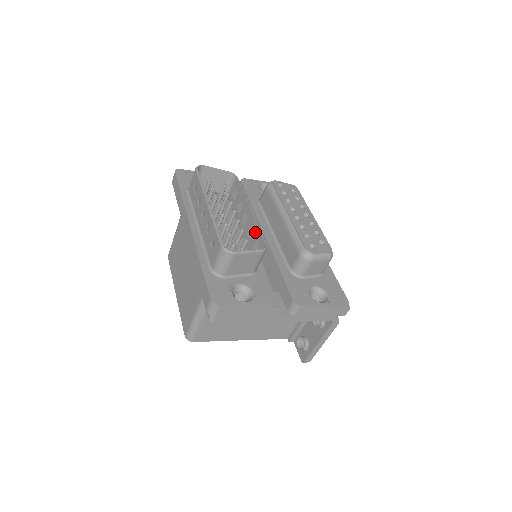
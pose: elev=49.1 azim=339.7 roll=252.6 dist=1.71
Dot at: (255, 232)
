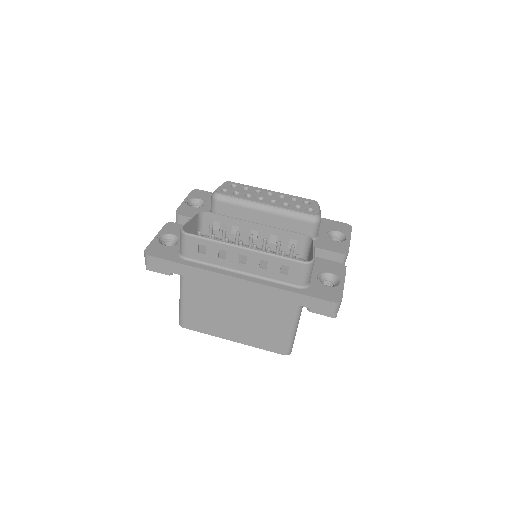
Dot at: (281, 236)
